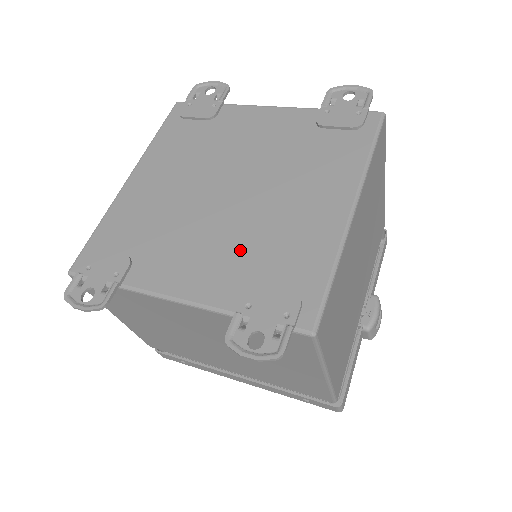
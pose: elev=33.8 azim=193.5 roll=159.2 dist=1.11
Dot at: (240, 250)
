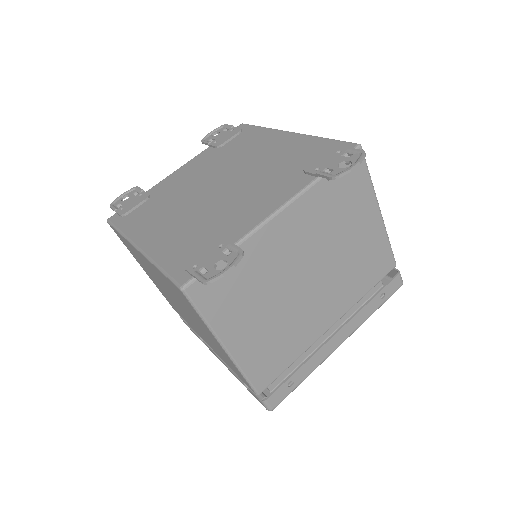
Dot at: (271, 178)
